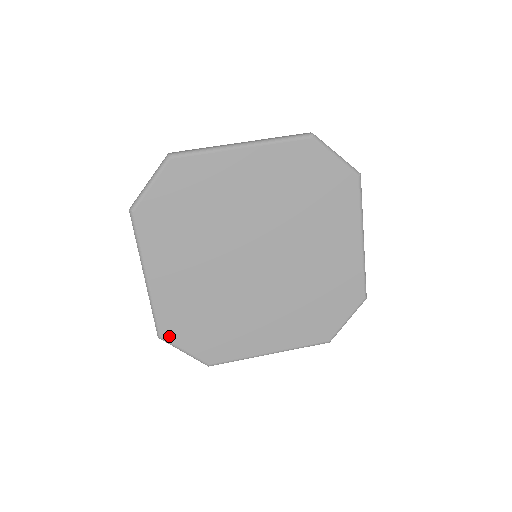
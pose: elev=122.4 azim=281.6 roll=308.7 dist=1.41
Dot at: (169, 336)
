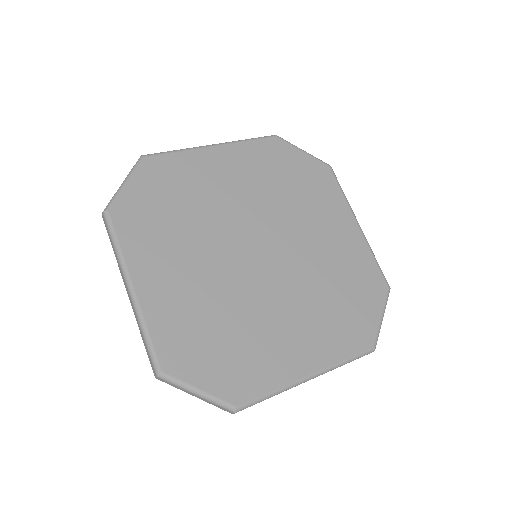
Dot at: (172, 369)
